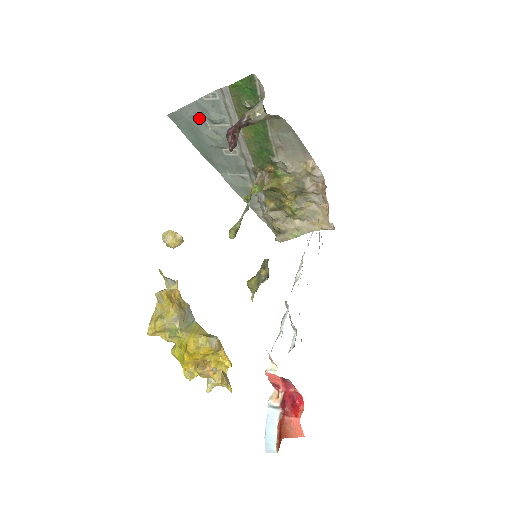
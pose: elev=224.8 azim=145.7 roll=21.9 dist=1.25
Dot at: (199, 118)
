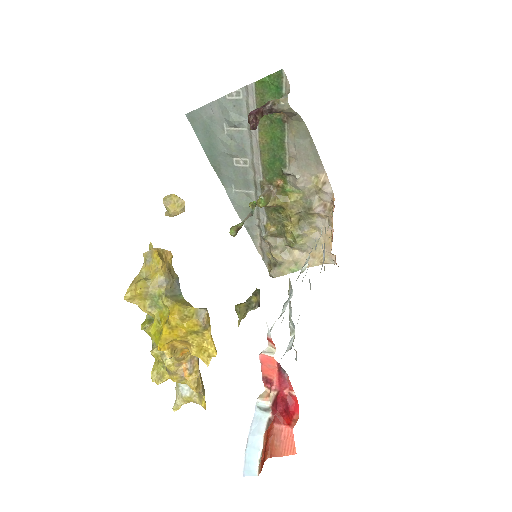
Dot at: (217, 120)
